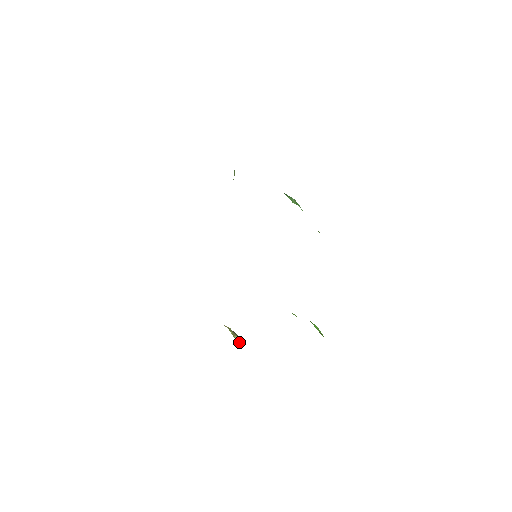
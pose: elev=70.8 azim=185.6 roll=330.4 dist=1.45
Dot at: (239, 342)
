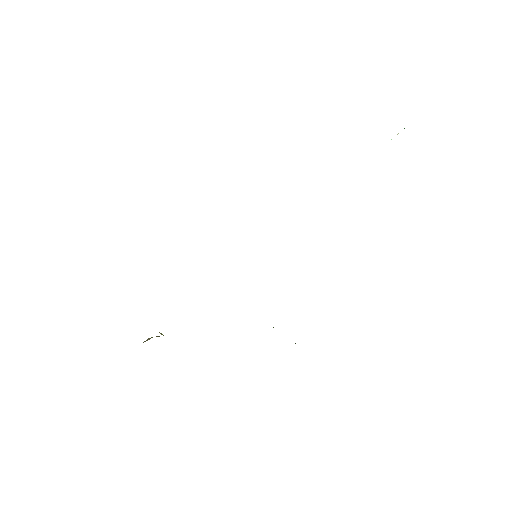
Dot at: occluded
